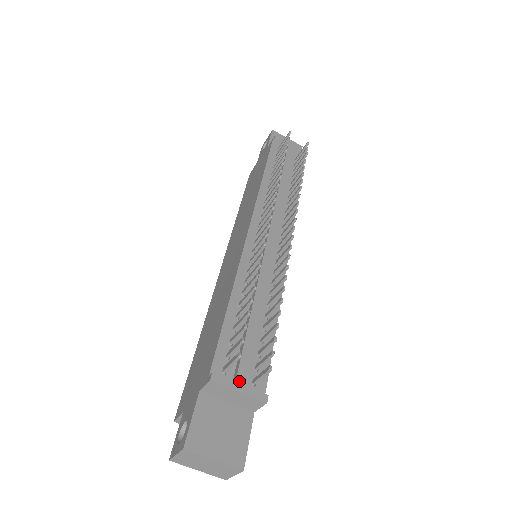
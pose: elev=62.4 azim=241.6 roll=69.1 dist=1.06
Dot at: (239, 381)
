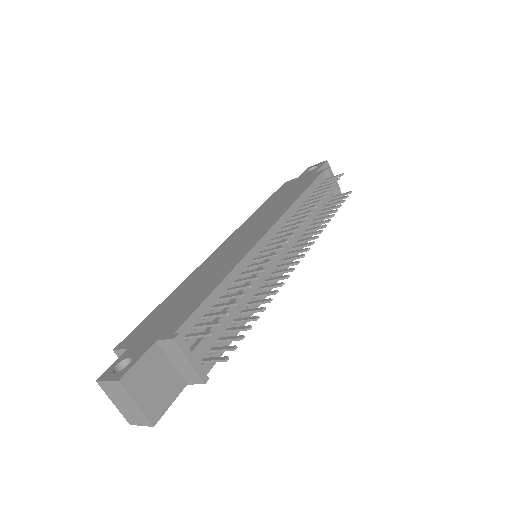
Dot at: (195, 353)
